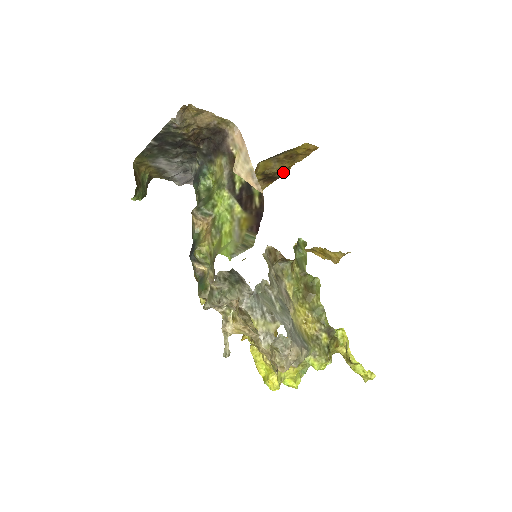
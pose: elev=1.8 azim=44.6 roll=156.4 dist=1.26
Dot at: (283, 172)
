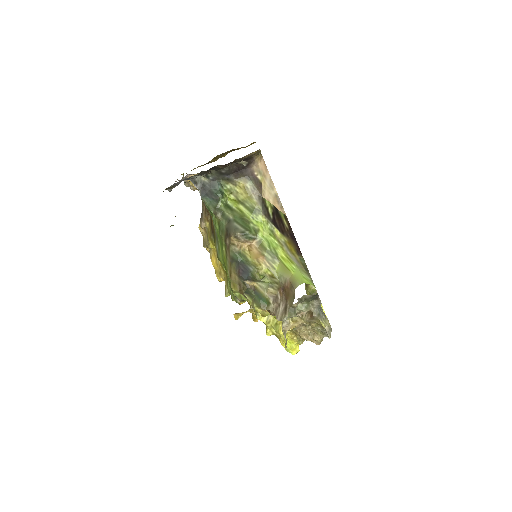
Dot at: occluded
